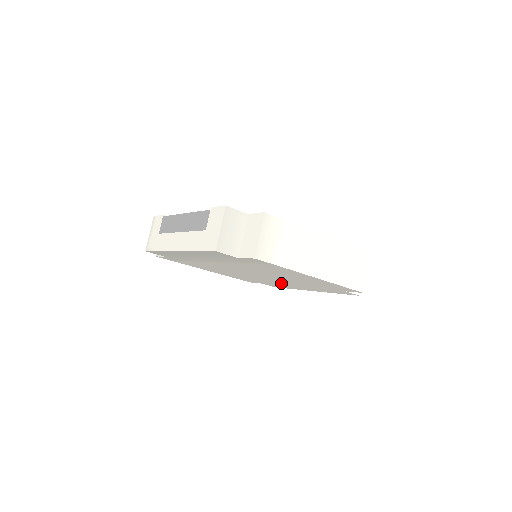
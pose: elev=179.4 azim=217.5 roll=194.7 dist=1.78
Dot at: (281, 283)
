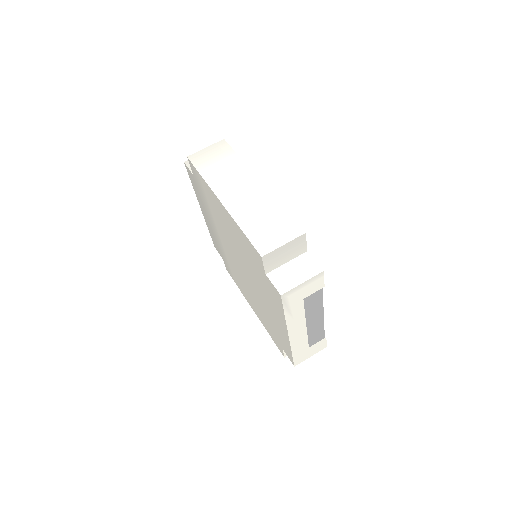
Dot at: (268, 311)
